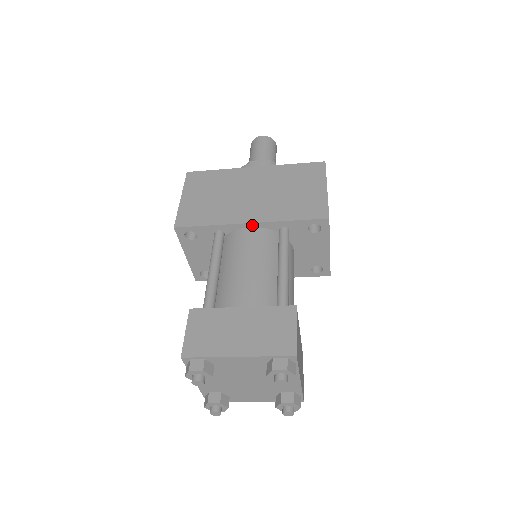
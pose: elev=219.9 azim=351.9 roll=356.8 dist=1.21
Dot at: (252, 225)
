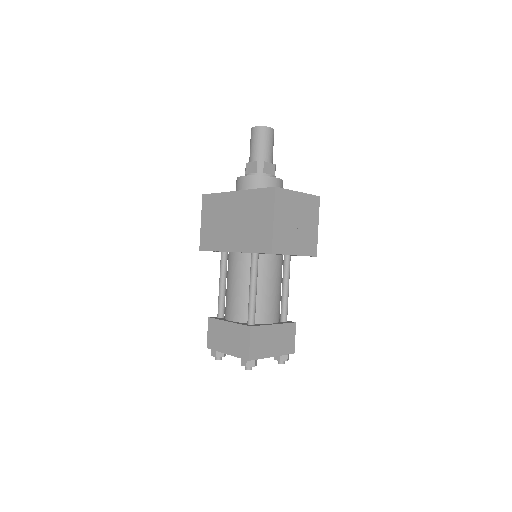
Dot at: (235, 252)
